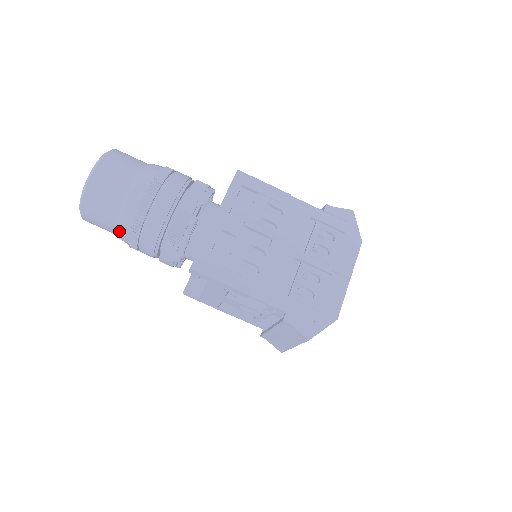
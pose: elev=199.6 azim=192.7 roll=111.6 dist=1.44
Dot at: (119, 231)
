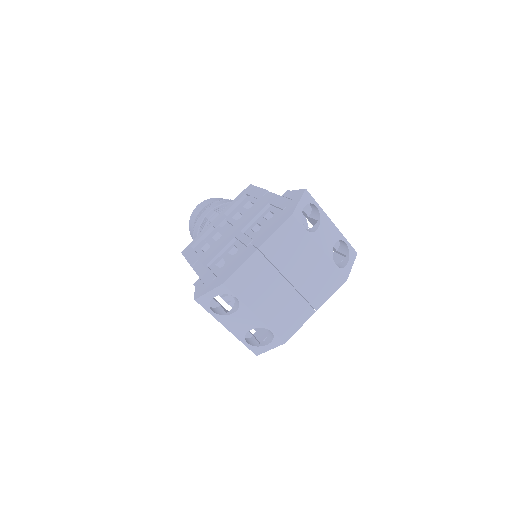
Dot at: occluded
